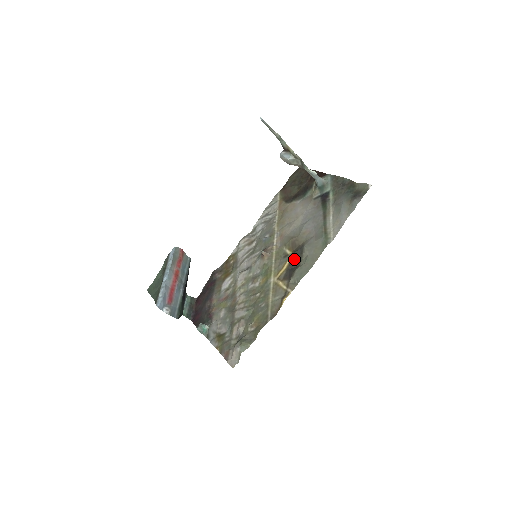
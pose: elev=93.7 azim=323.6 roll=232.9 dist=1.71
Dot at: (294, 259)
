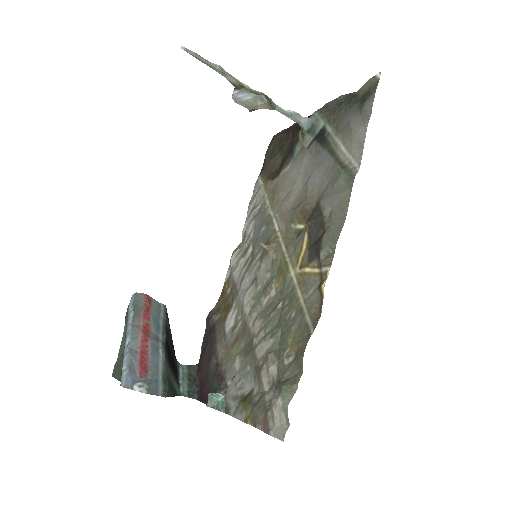
Dot at: (313, 228)
